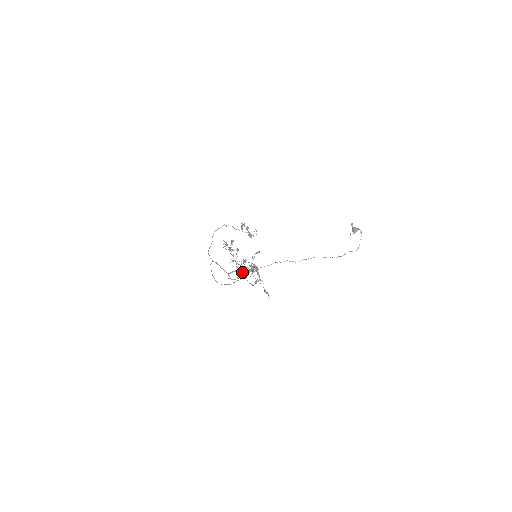
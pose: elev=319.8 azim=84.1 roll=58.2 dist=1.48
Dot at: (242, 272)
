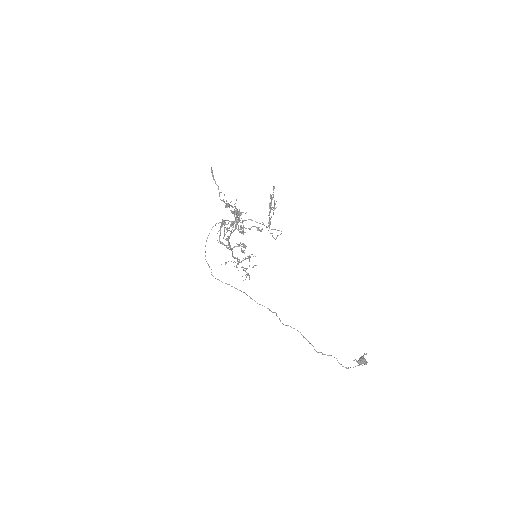
Dot at: occluded
